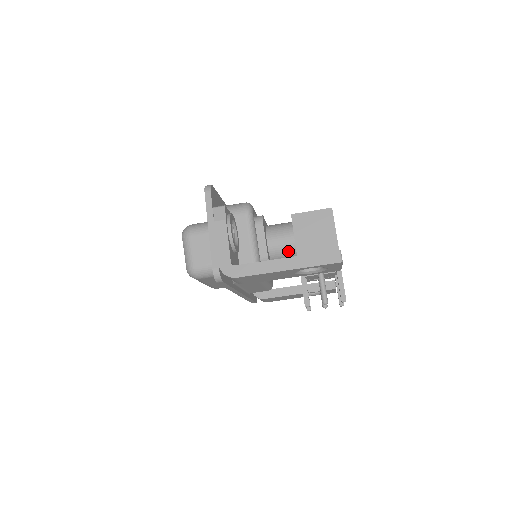
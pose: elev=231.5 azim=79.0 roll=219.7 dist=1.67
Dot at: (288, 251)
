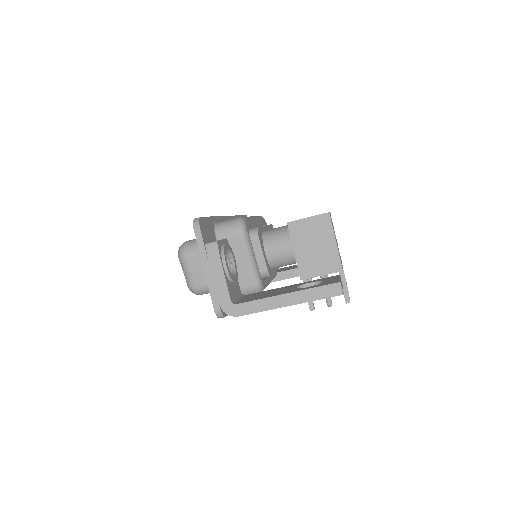
Dot at: (288, 260)
